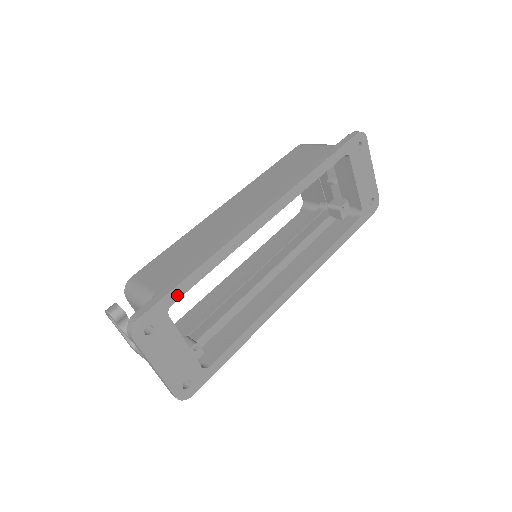
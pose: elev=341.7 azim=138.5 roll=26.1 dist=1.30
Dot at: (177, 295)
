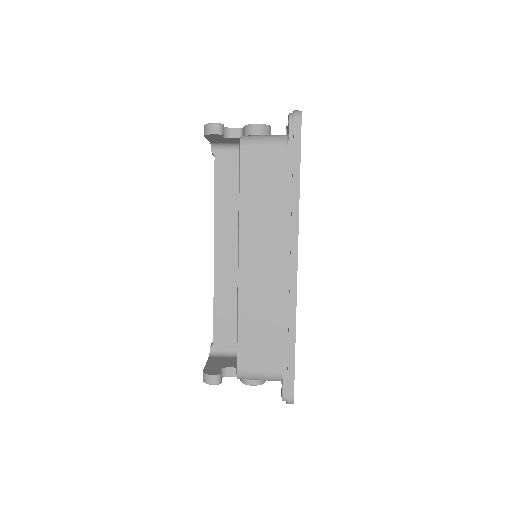
Dot at: occluded
